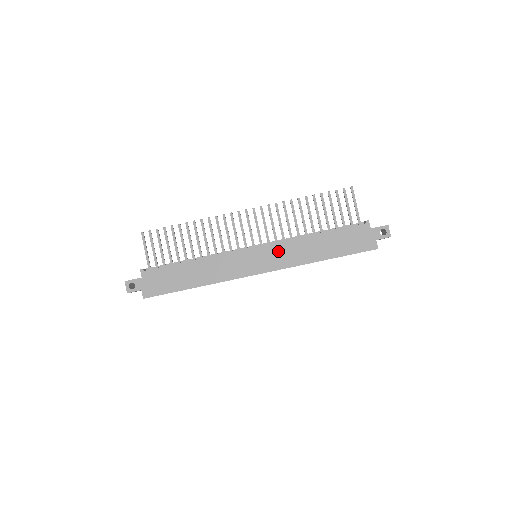
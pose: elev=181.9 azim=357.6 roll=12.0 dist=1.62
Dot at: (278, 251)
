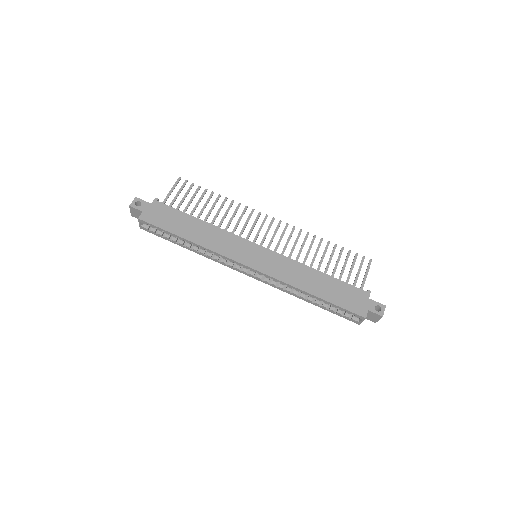
Dot at: (278, 261)
